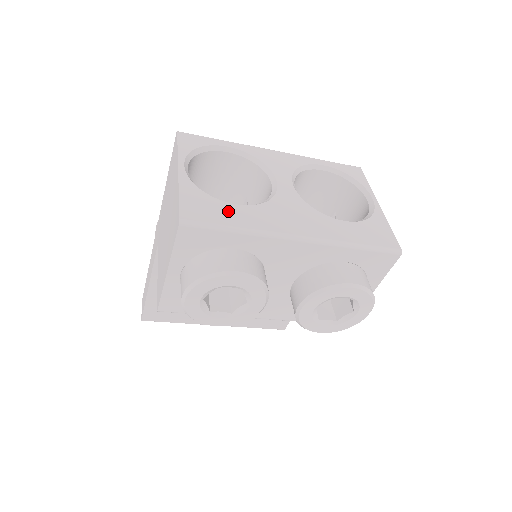
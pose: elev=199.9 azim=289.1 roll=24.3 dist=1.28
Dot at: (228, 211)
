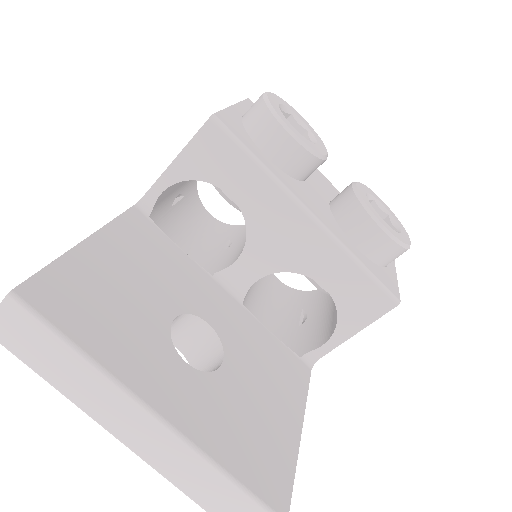
Dot at: occluded
